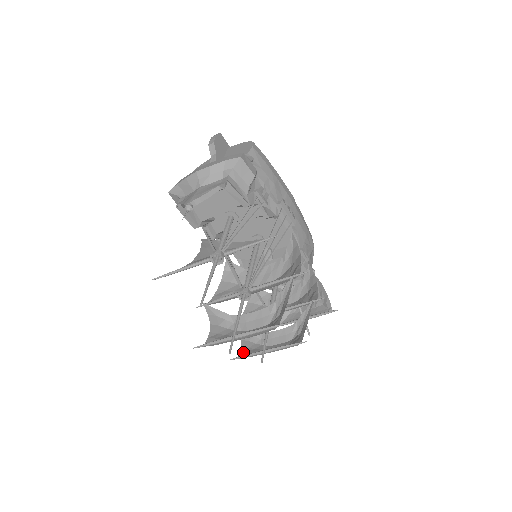
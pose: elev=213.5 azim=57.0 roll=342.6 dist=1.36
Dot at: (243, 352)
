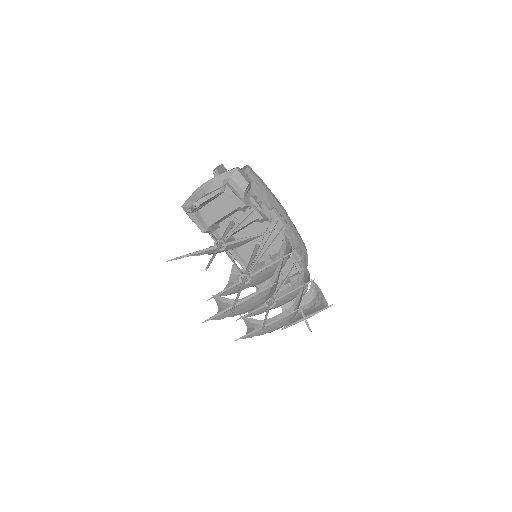
Dot at: occluded
